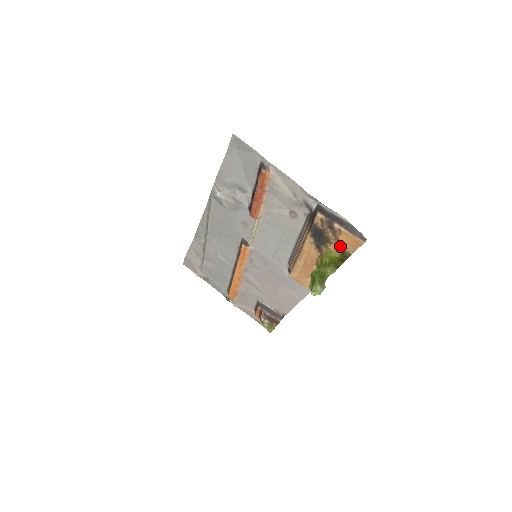
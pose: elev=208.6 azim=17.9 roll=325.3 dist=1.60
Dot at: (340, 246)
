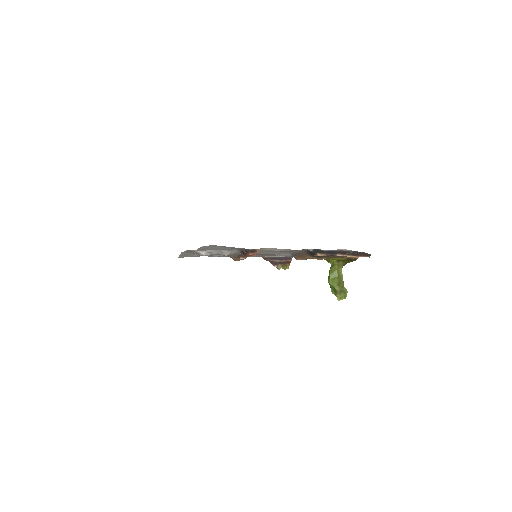
Dot at: (345, 257)
